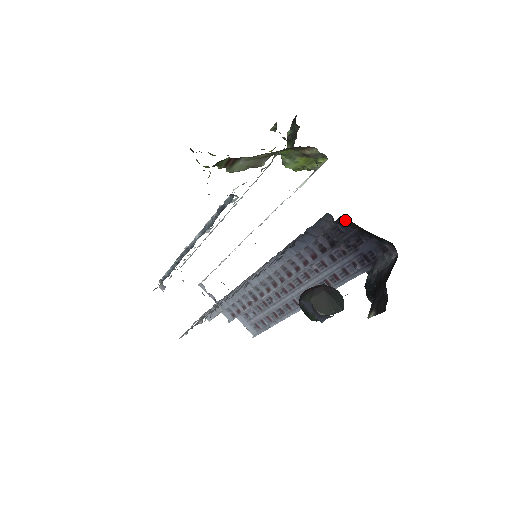
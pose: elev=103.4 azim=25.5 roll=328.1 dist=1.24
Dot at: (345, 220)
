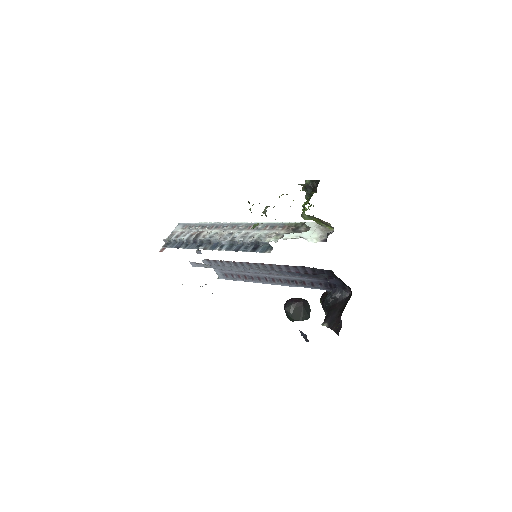
Dot at: (331, 271)
